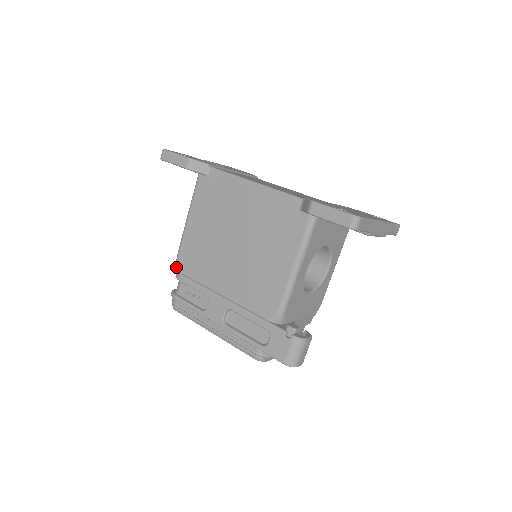
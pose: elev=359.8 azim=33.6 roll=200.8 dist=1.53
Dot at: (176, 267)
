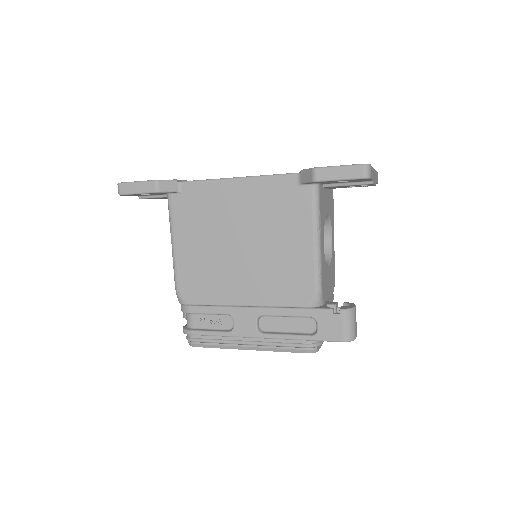
Dot at: (179, 301)
